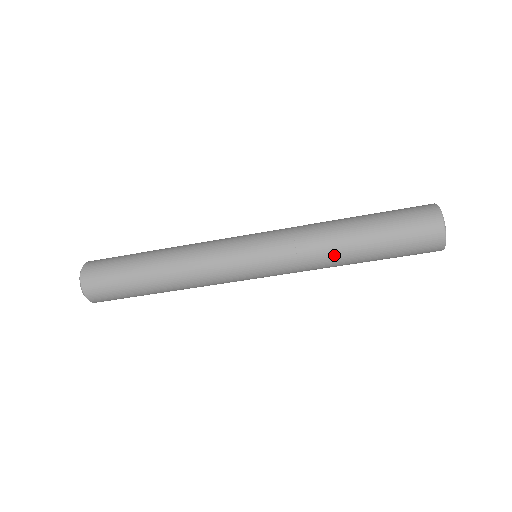
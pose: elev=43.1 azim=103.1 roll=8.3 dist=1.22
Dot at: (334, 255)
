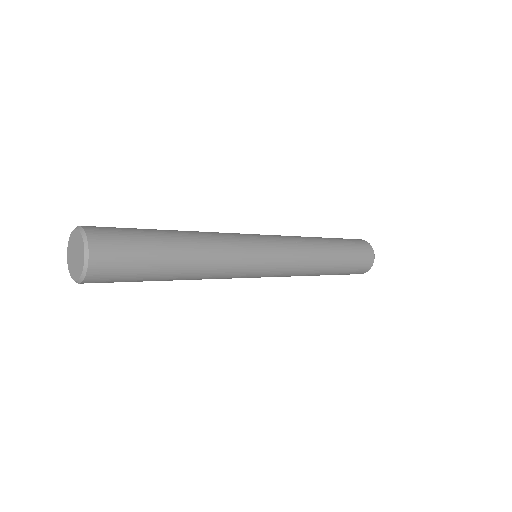
Dot at: (314, 273)
